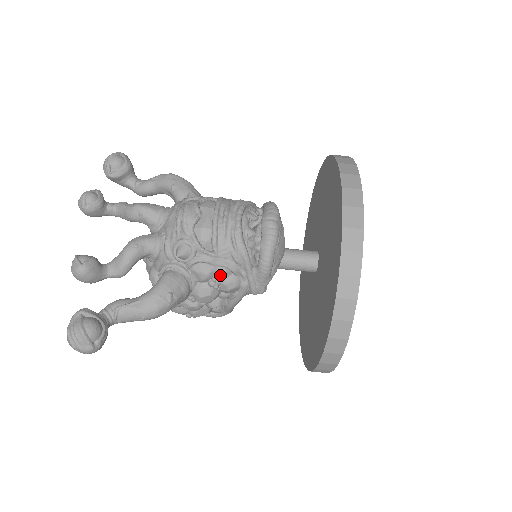
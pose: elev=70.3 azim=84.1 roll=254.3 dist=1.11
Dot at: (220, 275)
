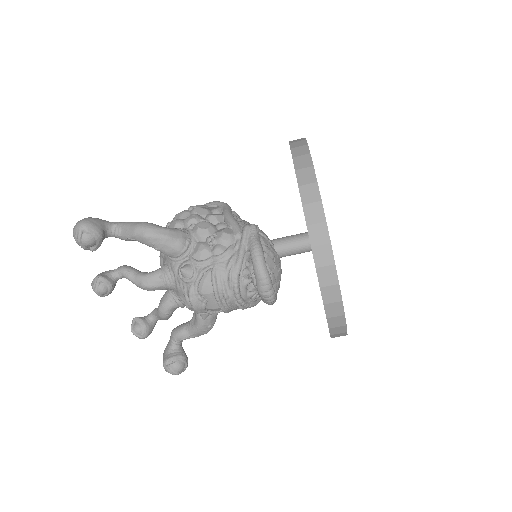
Dot at: occluded
